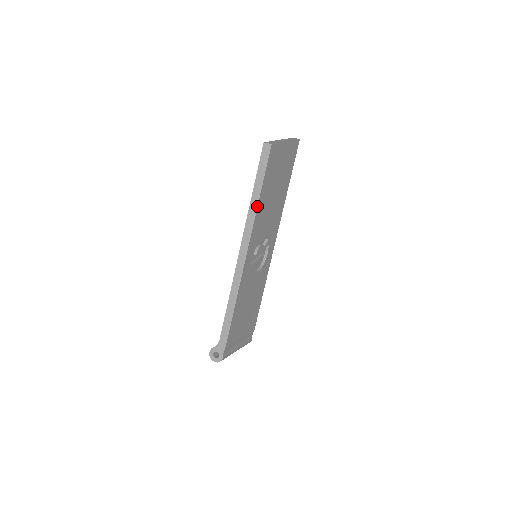
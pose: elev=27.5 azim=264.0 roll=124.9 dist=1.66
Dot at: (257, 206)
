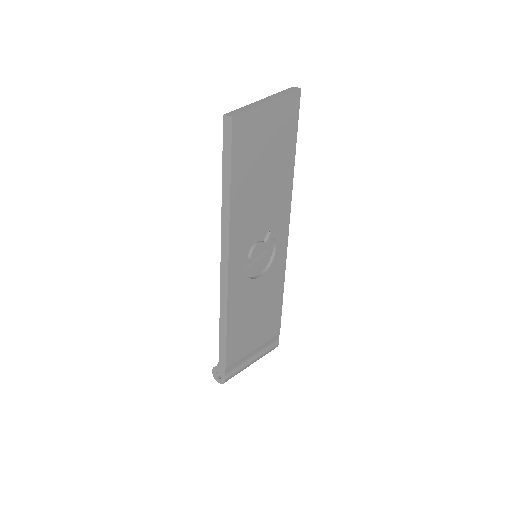
Dot at: (229, 203)
